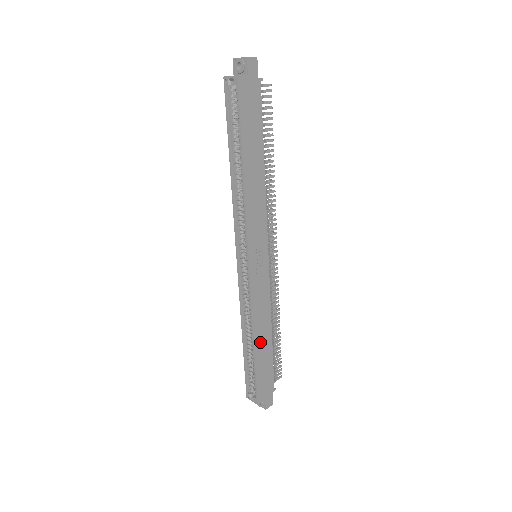
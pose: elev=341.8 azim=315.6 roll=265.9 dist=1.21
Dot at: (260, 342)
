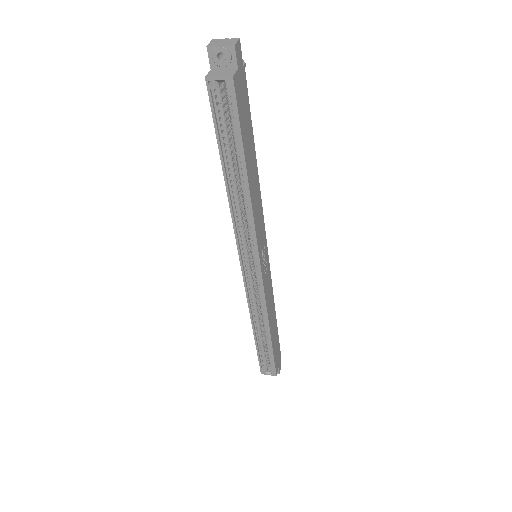
Dot at: (272, 328)
